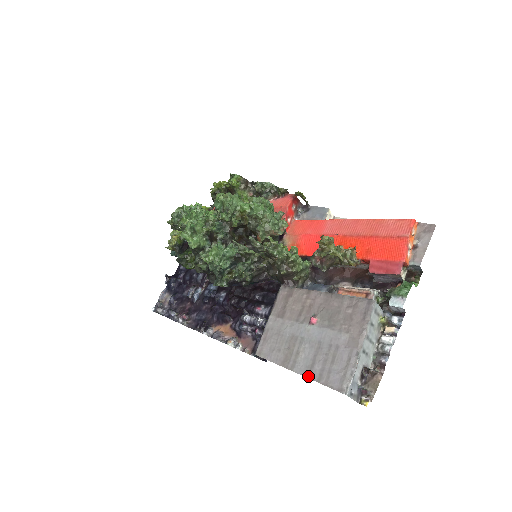
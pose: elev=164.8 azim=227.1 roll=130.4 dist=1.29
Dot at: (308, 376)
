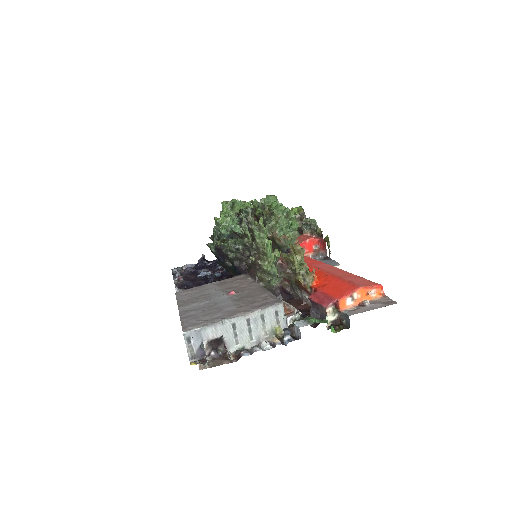
Dot at: (181, 313)
